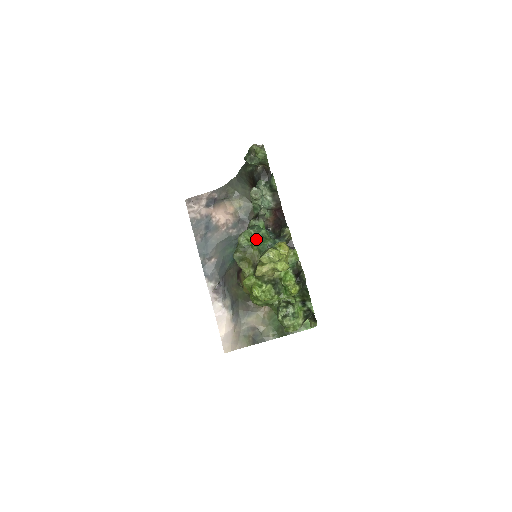
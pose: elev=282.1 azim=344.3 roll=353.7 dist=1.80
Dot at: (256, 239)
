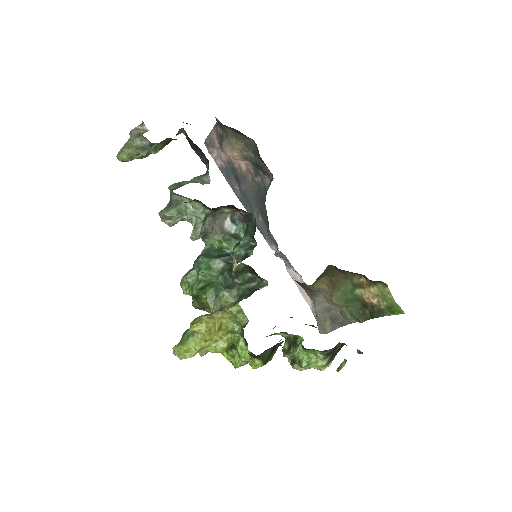
Dot at: (192, 294)
